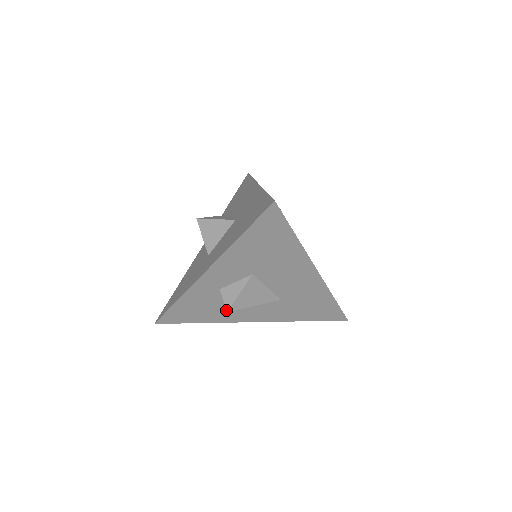
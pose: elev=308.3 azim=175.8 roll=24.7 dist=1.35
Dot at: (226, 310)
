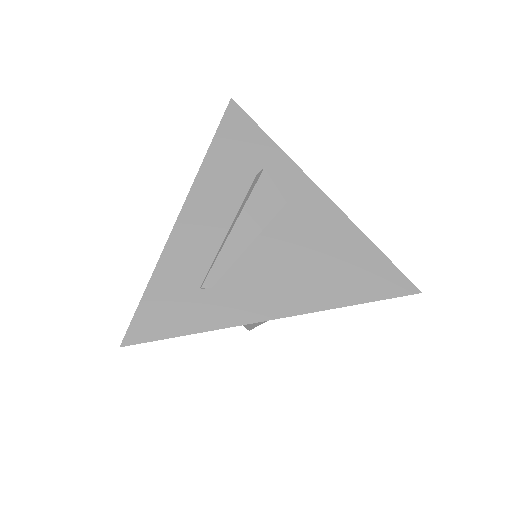
Dot at: occluded
